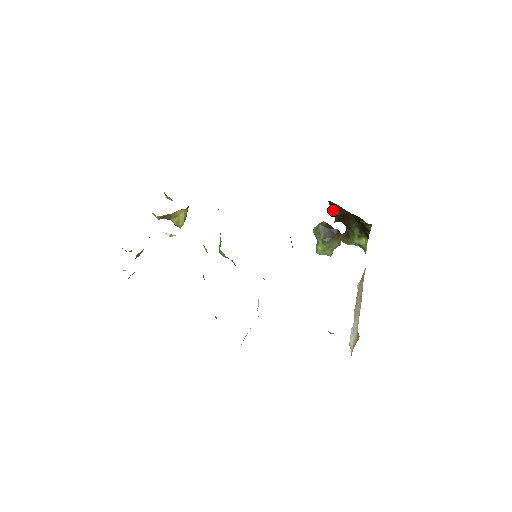
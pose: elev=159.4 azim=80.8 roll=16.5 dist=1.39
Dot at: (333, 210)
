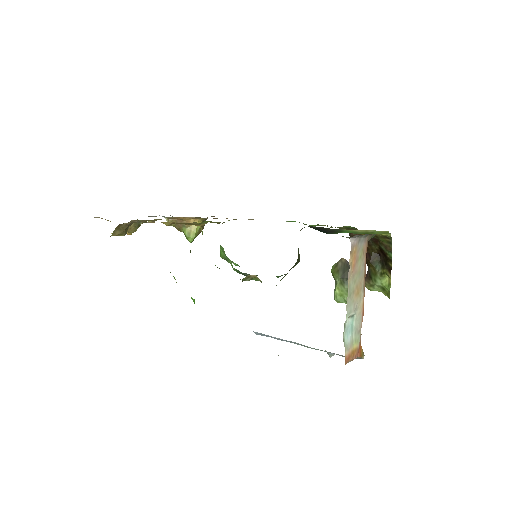
Dot at: occluded
